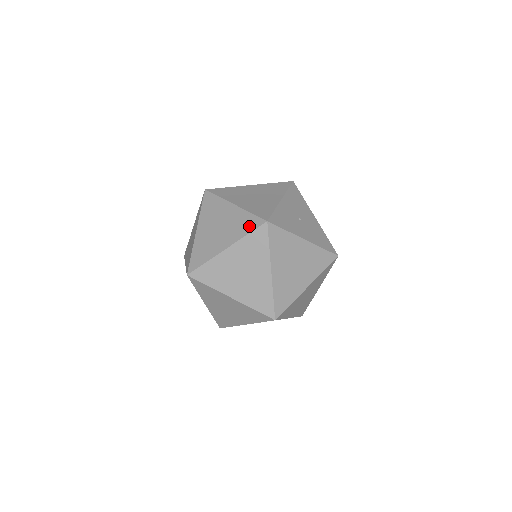
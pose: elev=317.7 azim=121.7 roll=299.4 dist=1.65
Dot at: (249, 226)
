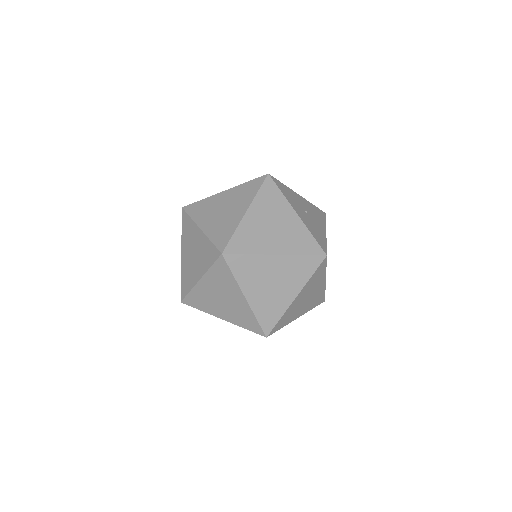
Dot at: occluded
